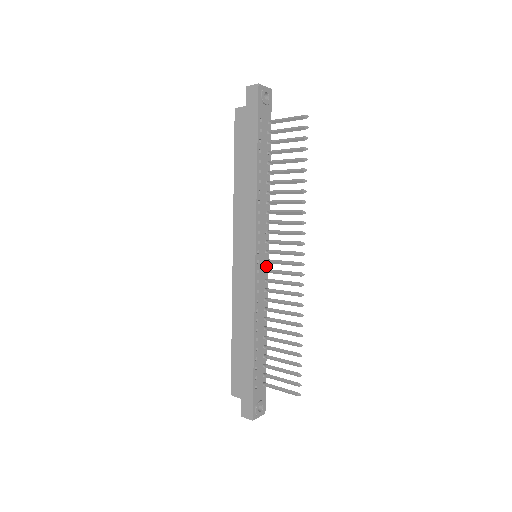
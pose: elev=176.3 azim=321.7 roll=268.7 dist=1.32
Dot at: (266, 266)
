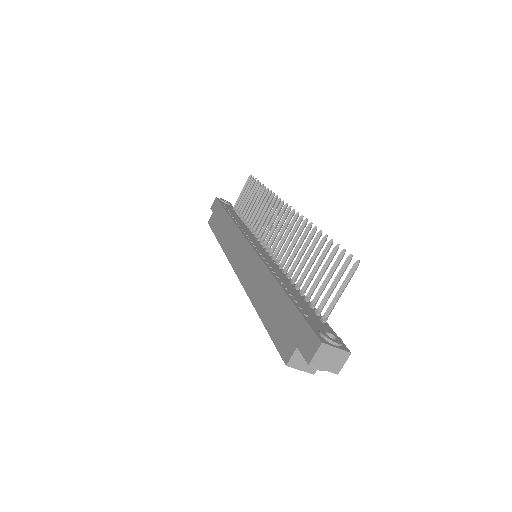
Dot at: (269, 254)
